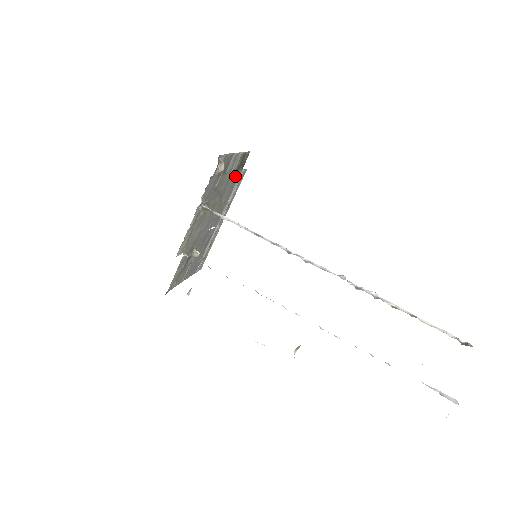
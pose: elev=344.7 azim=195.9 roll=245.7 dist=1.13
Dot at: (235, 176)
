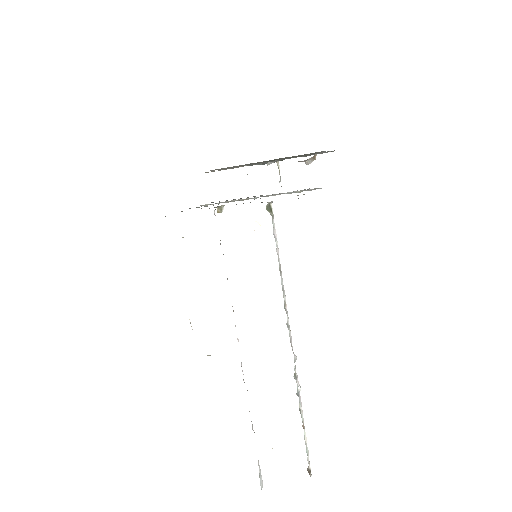
Dot at: occluded
